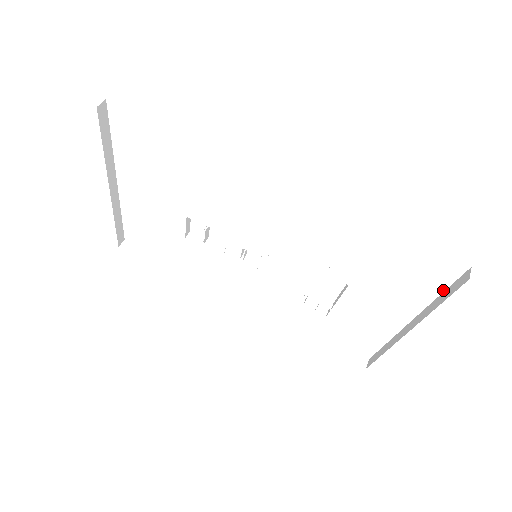
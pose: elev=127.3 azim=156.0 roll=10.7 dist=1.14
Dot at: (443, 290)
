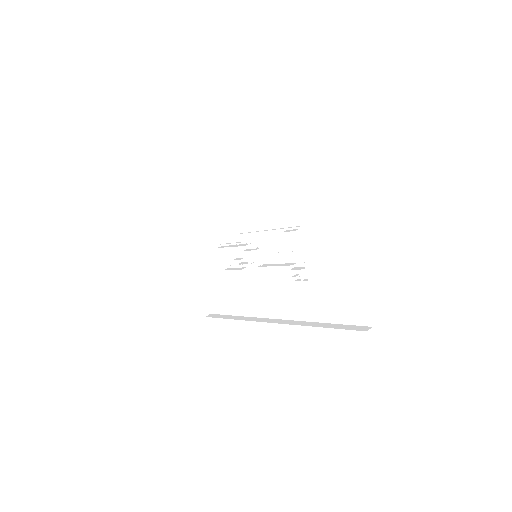
Dot at: (340, 194)
